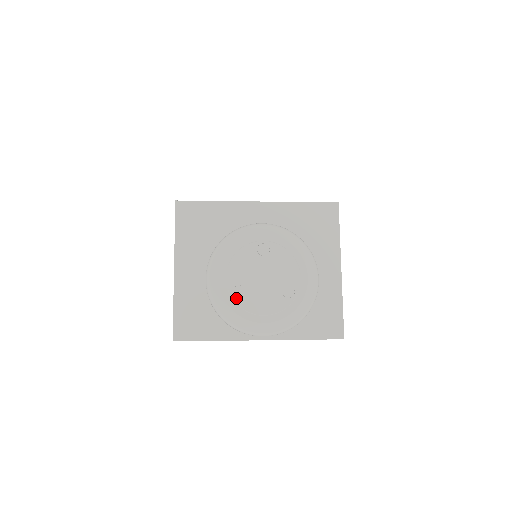
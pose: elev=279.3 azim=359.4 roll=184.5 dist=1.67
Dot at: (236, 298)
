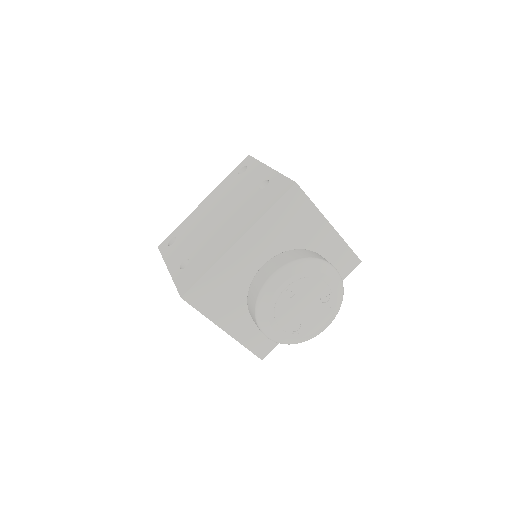
Dot at: (297, 331)
